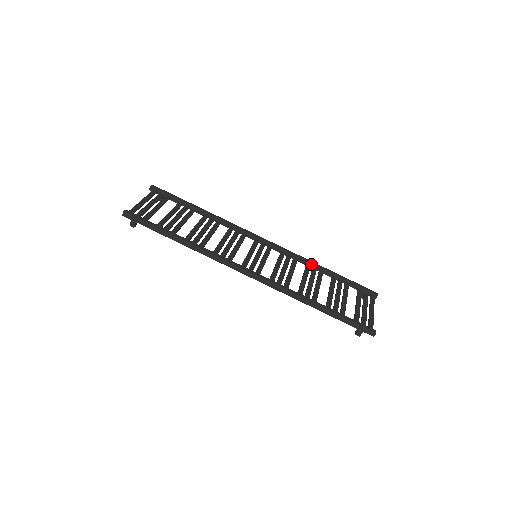
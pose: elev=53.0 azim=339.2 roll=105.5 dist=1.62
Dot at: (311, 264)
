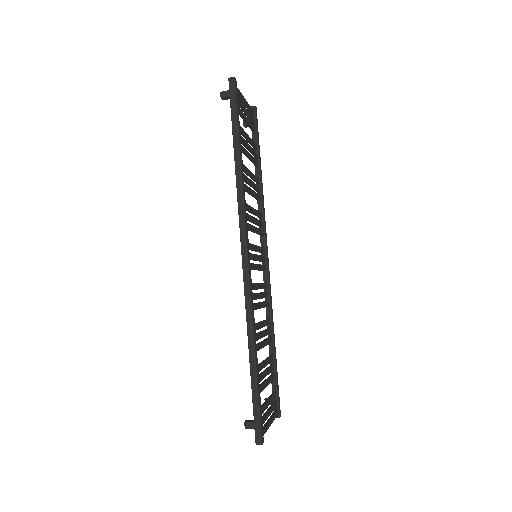
Dot at: (272, 324)
